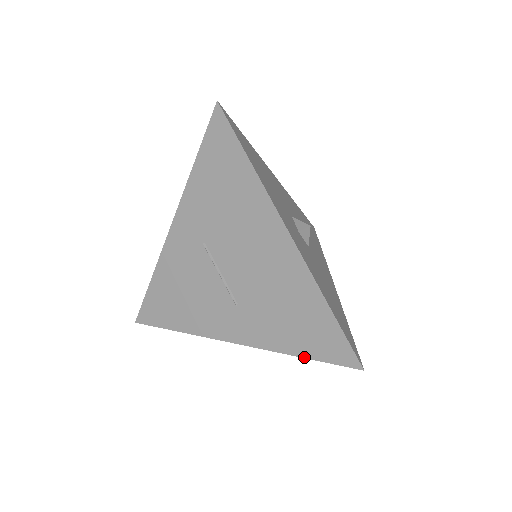
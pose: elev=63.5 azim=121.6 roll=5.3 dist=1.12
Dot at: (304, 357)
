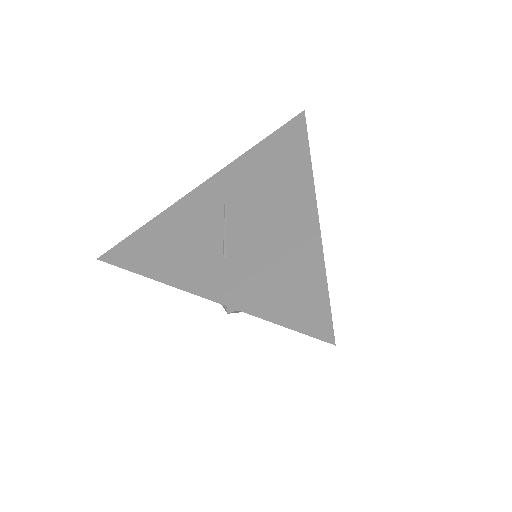
Dot at: (270, 320)
